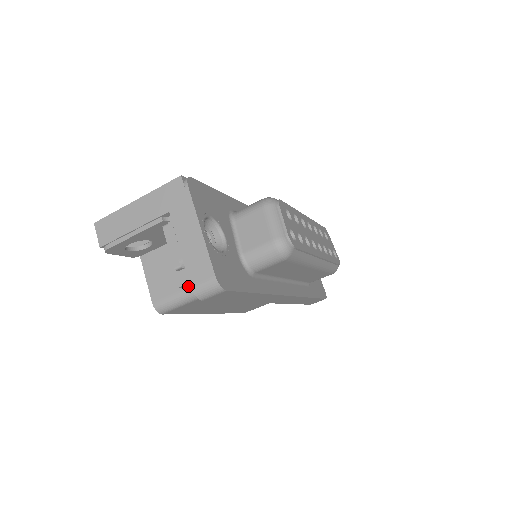
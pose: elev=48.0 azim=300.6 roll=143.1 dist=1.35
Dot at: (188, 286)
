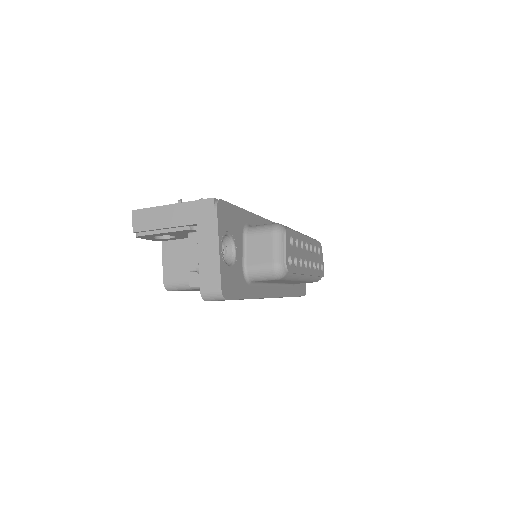
Dot at: occluded
